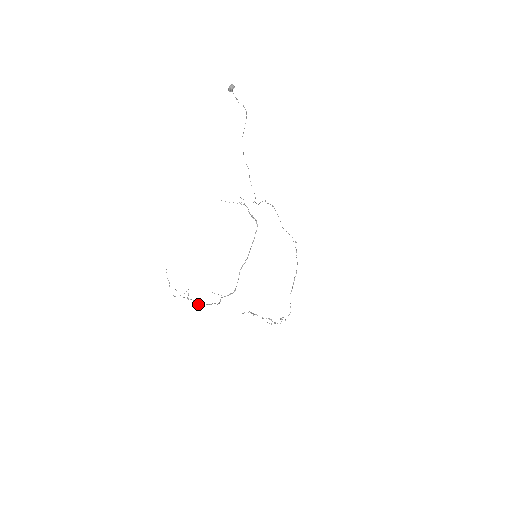
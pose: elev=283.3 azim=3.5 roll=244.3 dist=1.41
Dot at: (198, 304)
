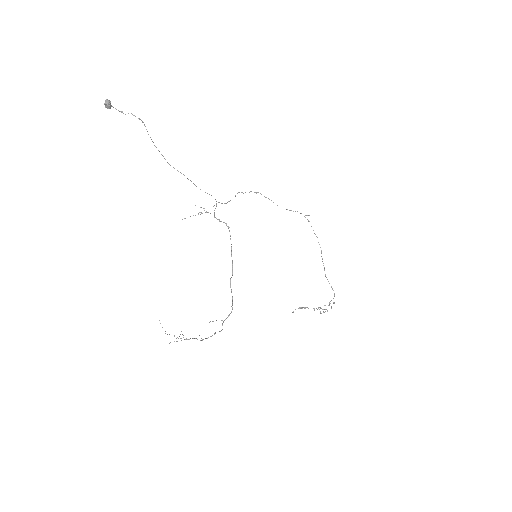
Dot at: (200, 340)
